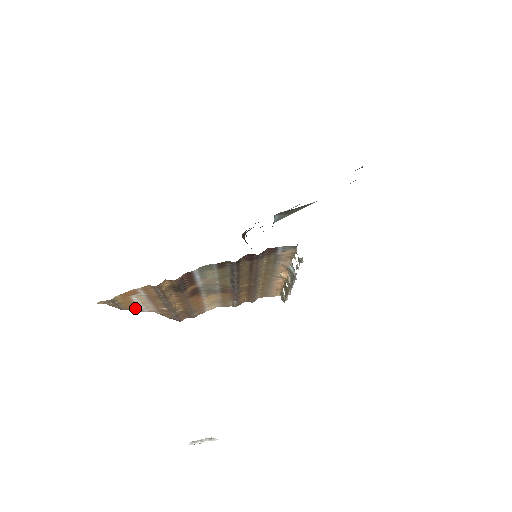
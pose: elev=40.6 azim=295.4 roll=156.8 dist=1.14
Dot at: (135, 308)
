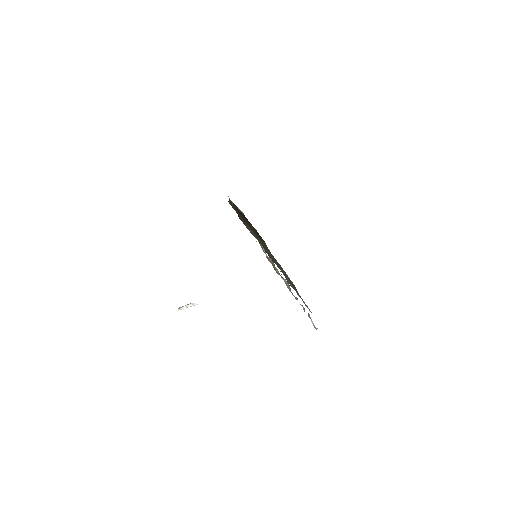
Dot at: occluded
